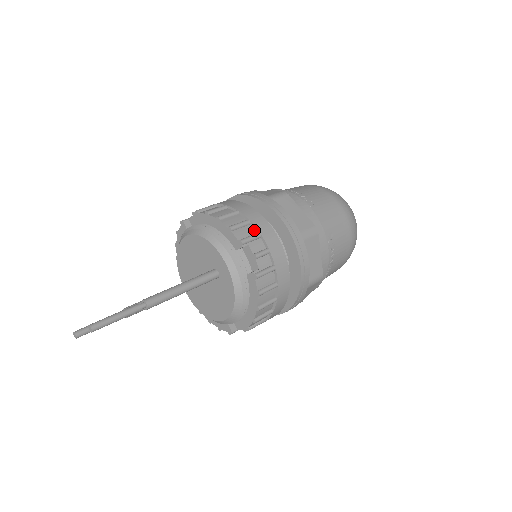
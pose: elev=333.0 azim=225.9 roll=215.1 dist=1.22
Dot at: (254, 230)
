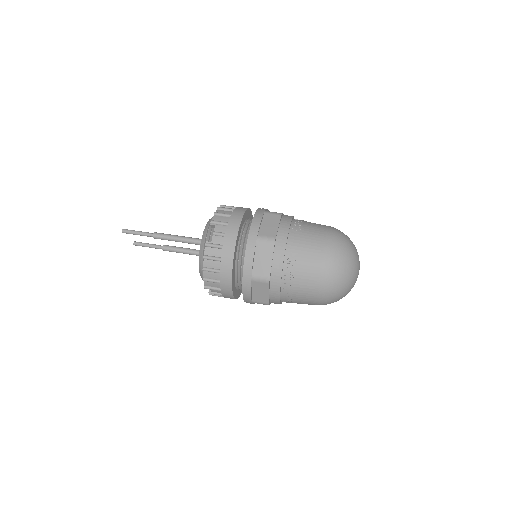
Dot at: (228, 221)
